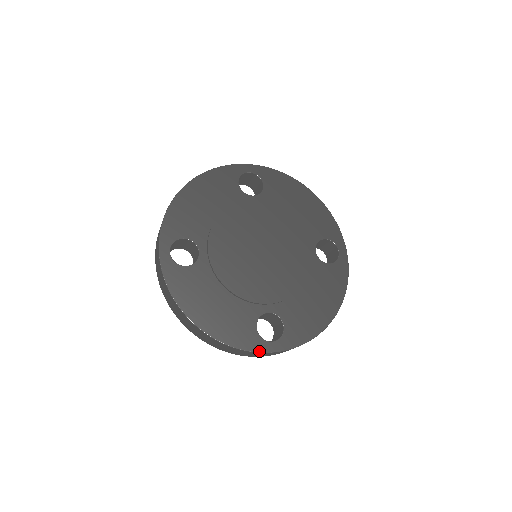
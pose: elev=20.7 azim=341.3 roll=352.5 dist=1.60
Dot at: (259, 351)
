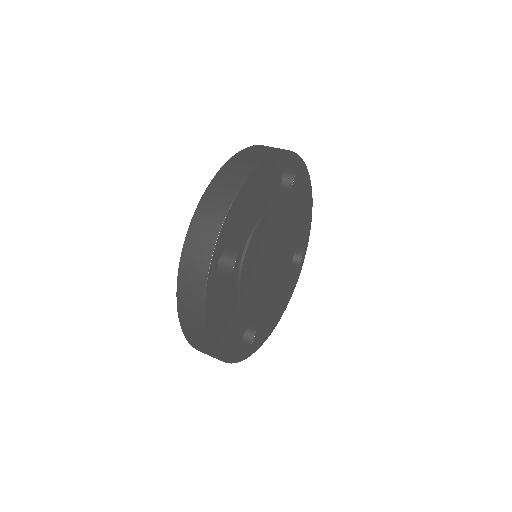
Dot at: occluded
